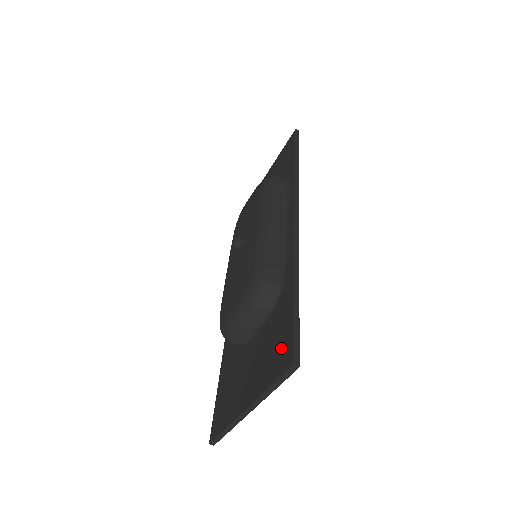
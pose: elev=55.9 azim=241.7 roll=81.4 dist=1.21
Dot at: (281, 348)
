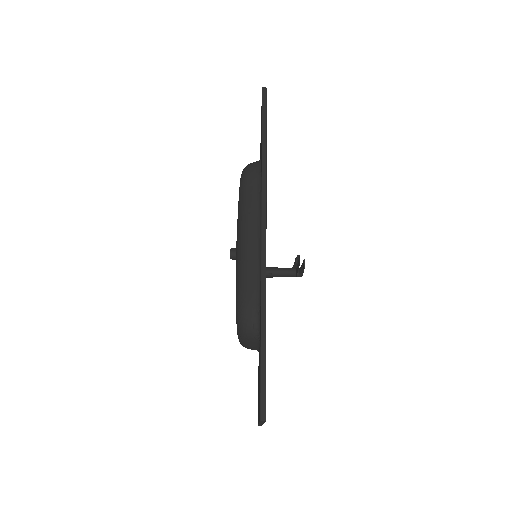
Dot at: occluded
